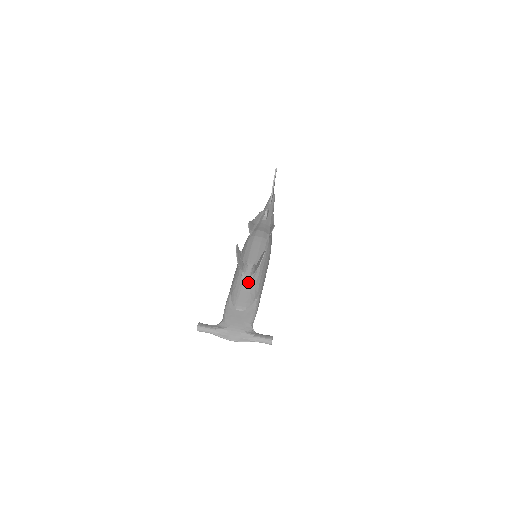
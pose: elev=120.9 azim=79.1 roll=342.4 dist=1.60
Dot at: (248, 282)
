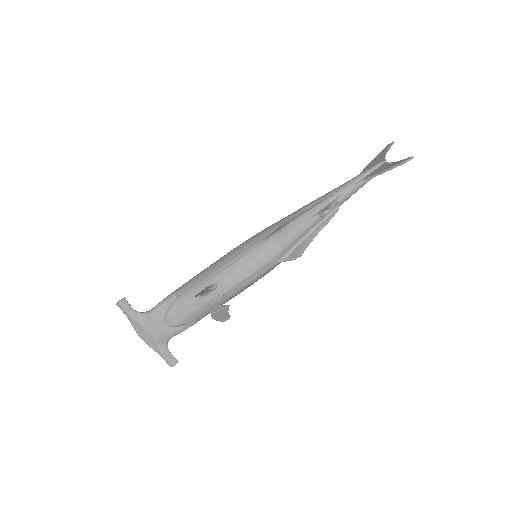
Dot at: (199, 306)
